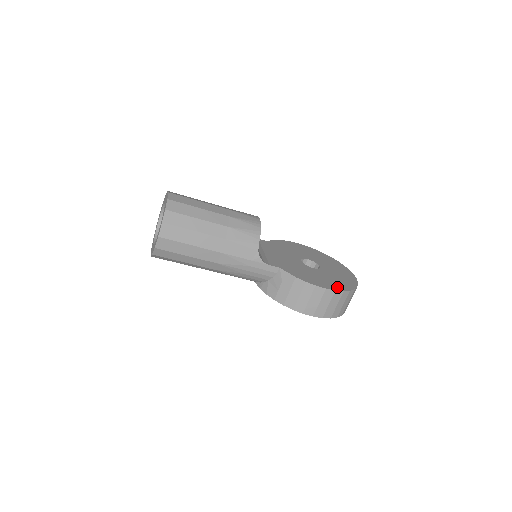
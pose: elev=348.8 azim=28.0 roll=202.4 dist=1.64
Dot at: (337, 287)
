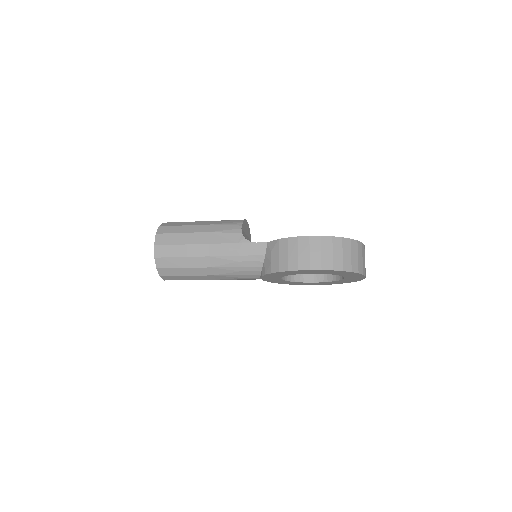
Dot at: occluded
